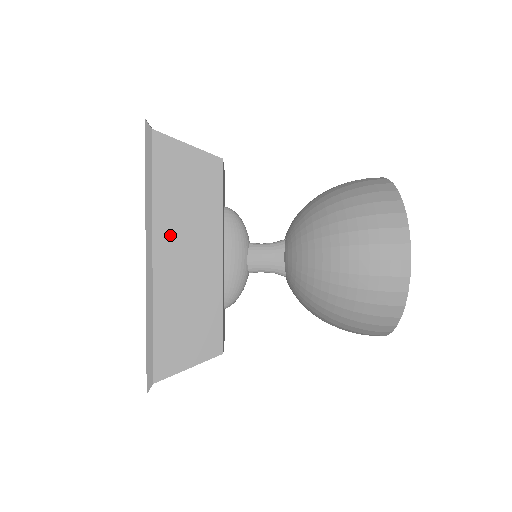
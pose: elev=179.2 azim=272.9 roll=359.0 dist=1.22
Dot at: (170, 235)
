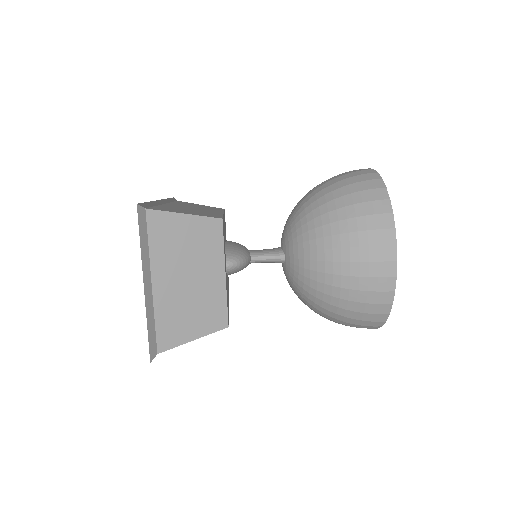
Dot at: occluded
